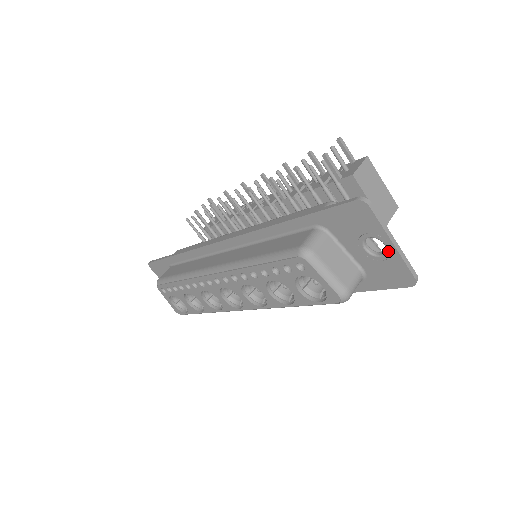
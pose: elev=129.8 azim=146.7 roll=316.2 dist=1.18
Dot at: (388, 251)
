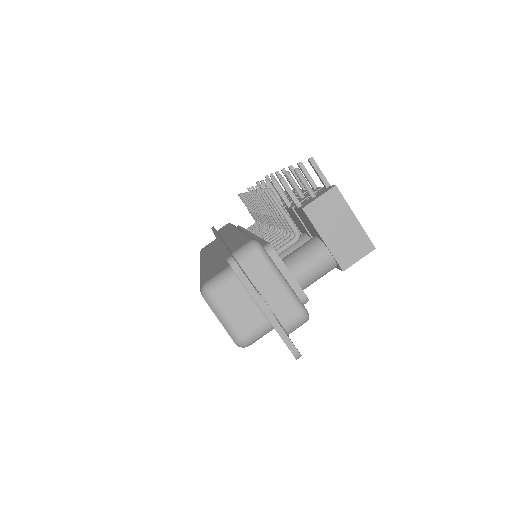
Dot at: (267, 317)
